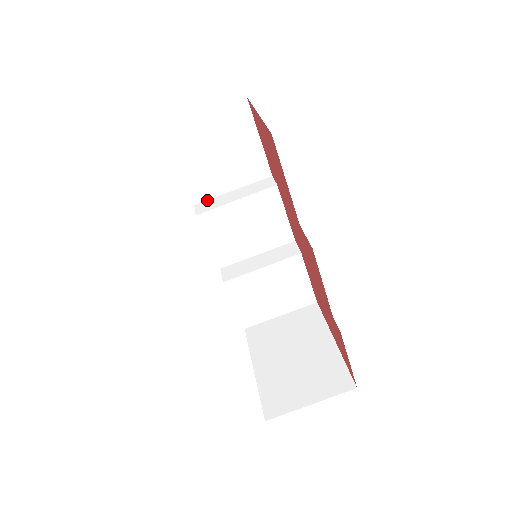
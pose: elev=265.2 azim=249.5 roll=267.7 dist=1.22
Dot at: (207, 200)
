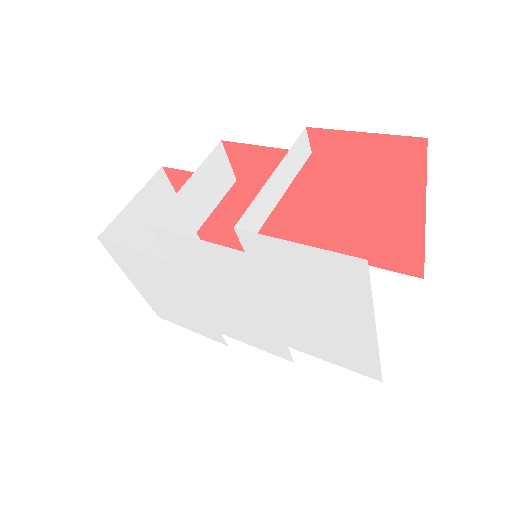
Dot at: occluded
